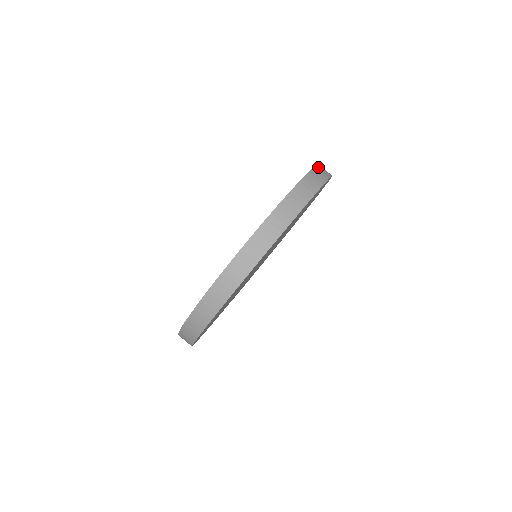
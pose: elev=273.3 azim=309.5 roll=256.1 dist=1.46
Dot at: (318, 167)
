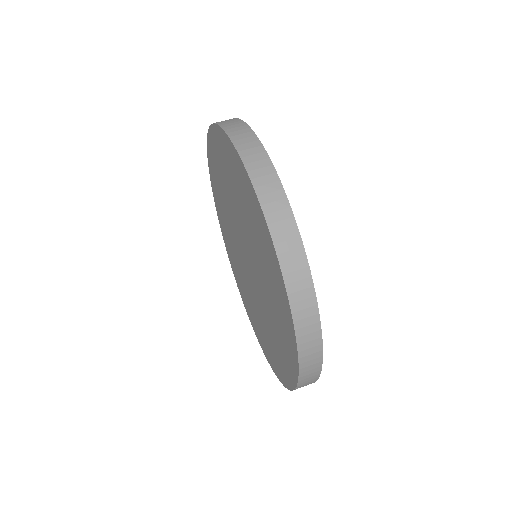
Dot at: occluded
